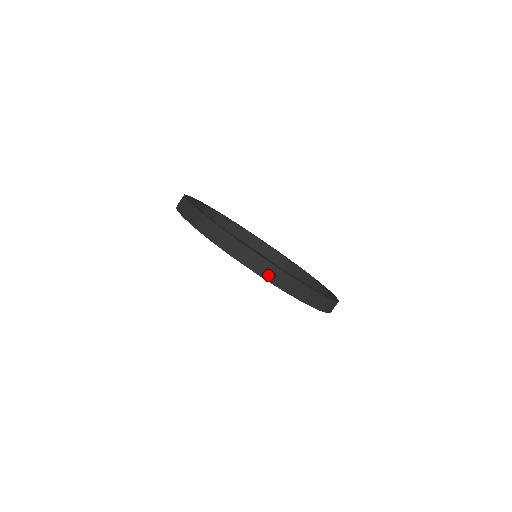
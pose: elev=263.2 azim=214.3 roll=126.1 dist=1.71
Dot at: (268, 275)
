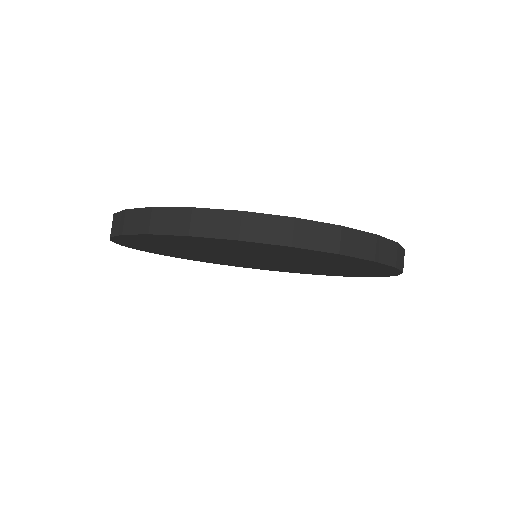
Dot at: (158, 226)
